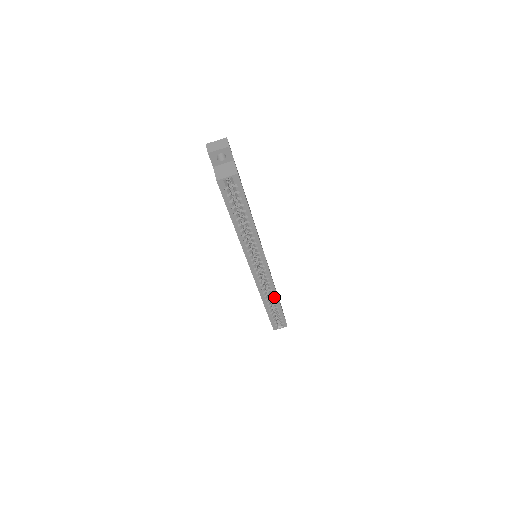
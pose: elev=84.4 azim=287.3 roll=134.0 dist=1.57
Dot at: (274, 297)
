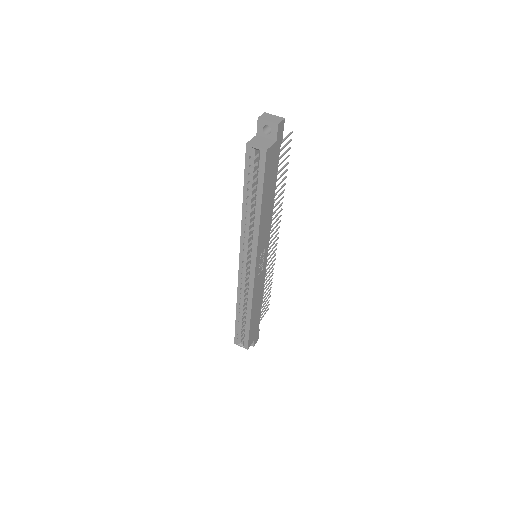
Dot at: (248, 307)
